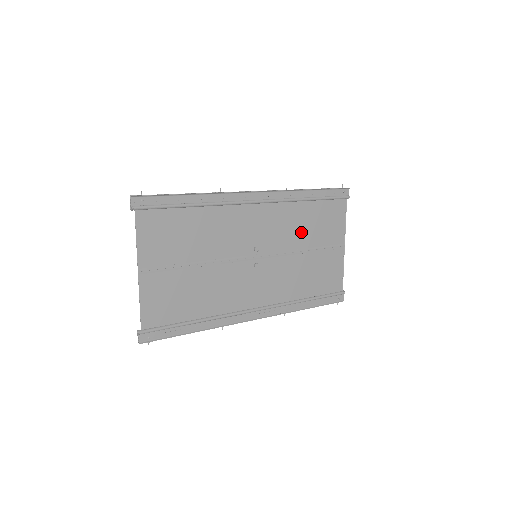
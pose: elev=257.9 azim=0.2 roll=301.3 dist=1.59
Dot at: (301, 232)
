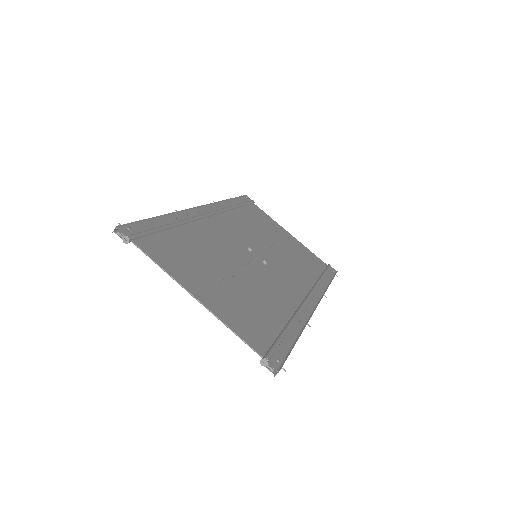
Dot at: (258, 231)
